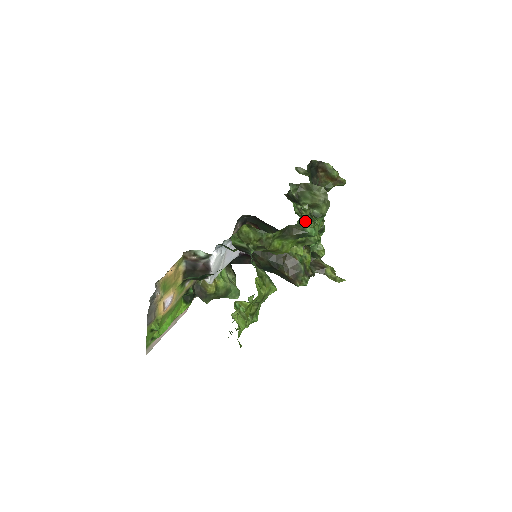
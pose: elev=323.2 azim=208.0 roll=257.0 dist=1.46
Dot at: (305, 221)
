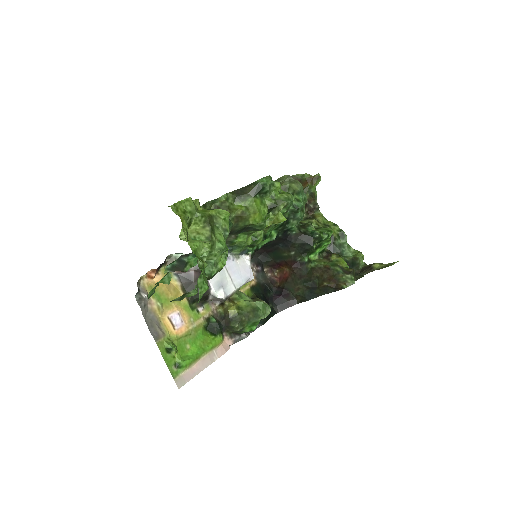
Dot at: (305, 224)
